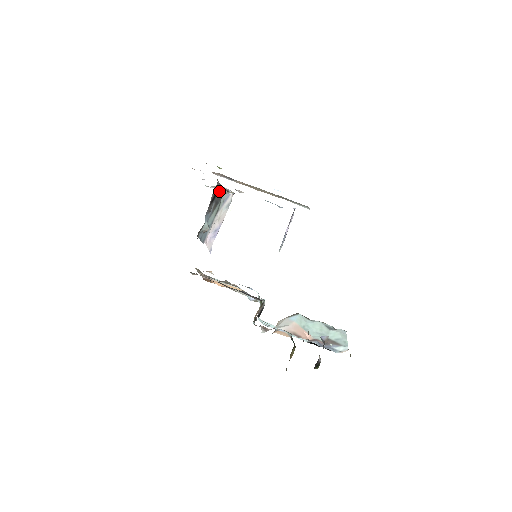
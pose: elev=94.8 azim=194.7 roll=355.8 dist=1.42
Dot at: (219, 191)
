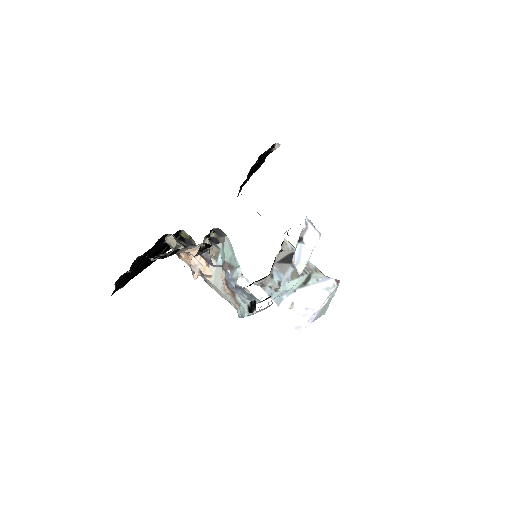
Dot at: occluded
